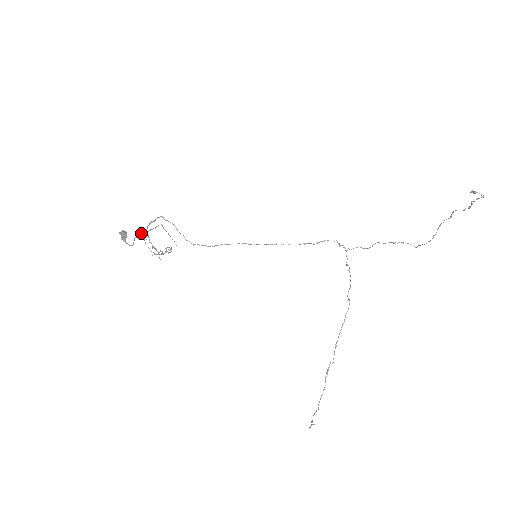
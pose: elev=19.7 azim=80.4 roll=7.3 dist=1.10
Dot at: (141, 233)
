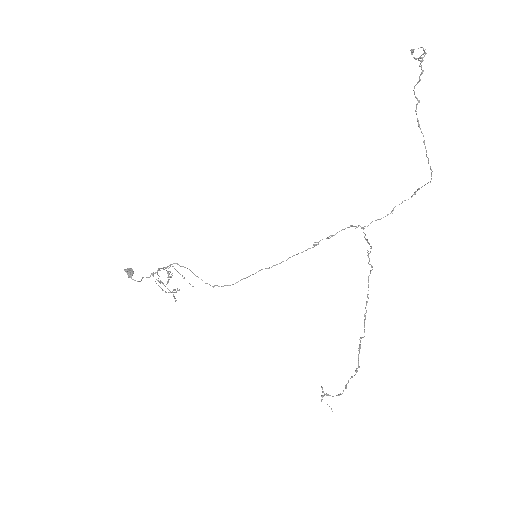
Dot at: (151, 274)
